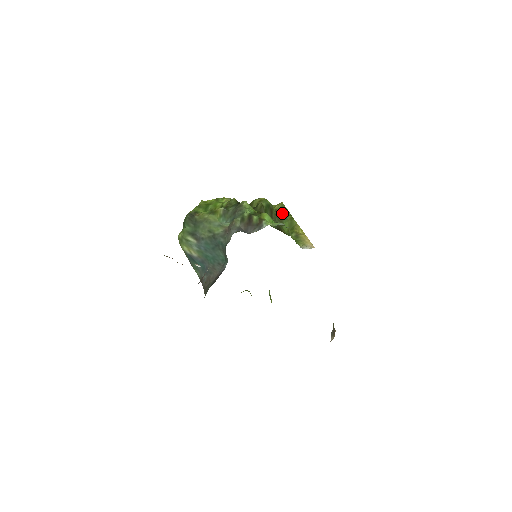
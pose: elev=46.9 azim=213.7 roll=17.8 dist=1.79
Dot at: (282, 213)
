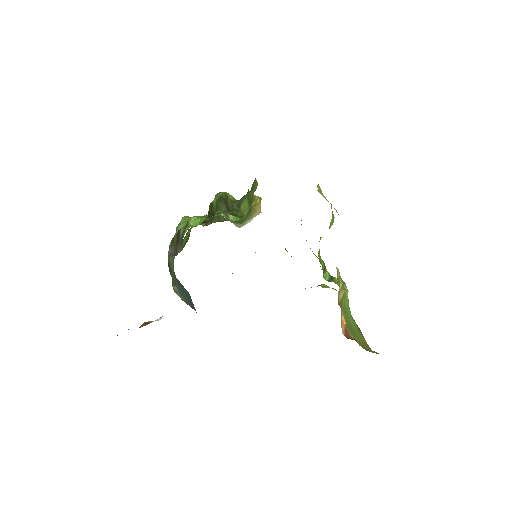
Dot at: (253, 190)
